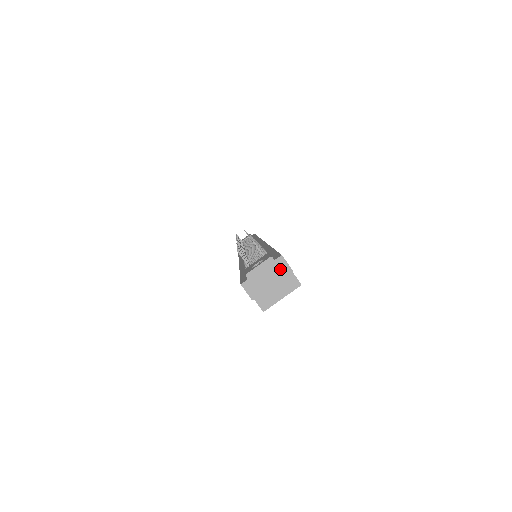
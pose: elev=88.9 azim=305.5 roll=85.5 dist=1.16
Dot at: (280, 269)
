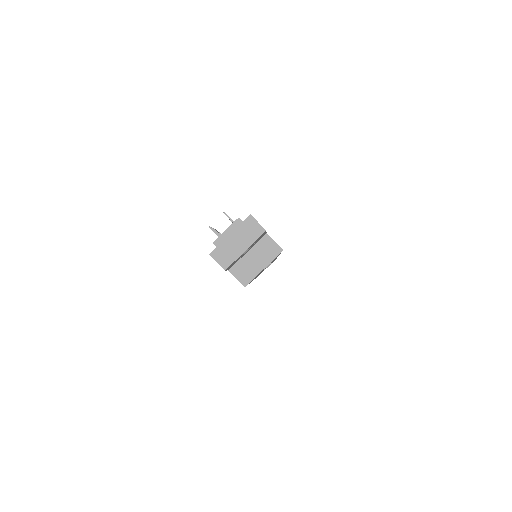
Dot at: (251, 230)
